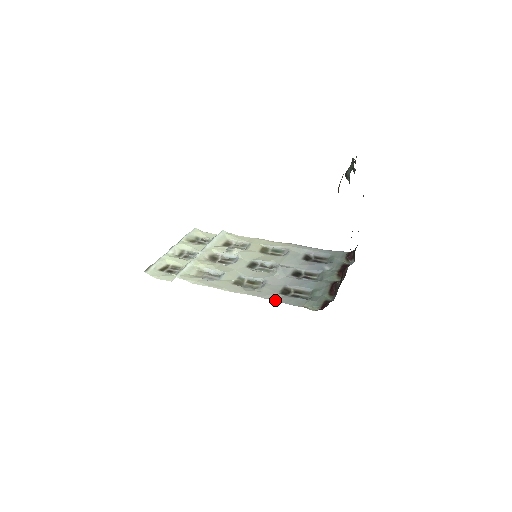
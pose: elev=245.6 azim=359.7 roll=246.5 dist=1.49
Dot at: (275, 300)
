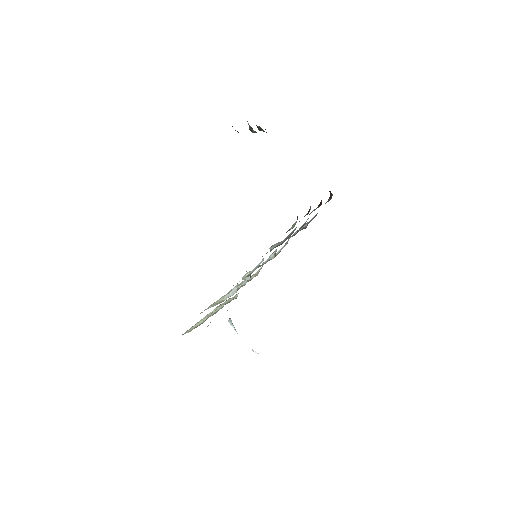
Dot at: occluded
